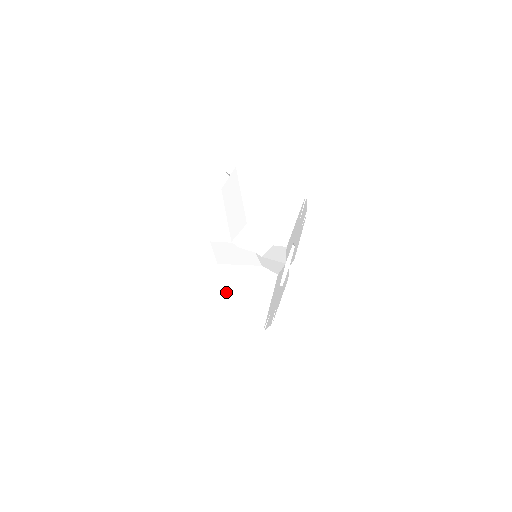
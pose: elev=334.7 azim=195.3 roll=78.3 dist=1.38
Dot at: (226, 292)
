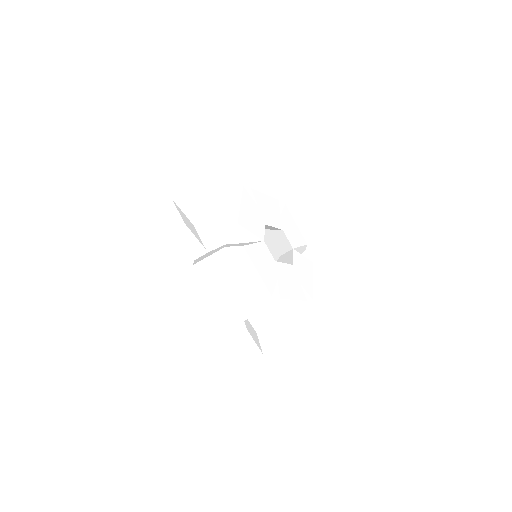
Dot at: (216, 283)
